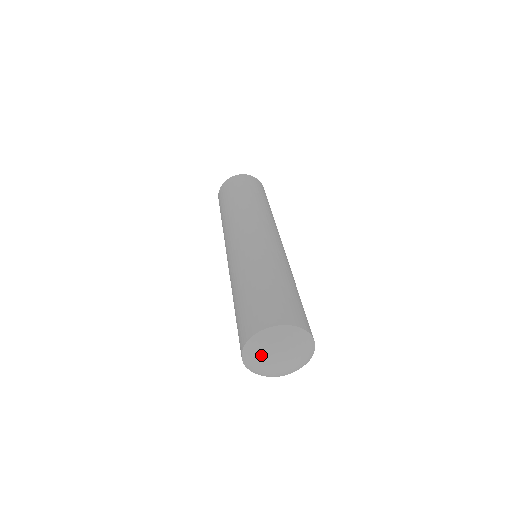
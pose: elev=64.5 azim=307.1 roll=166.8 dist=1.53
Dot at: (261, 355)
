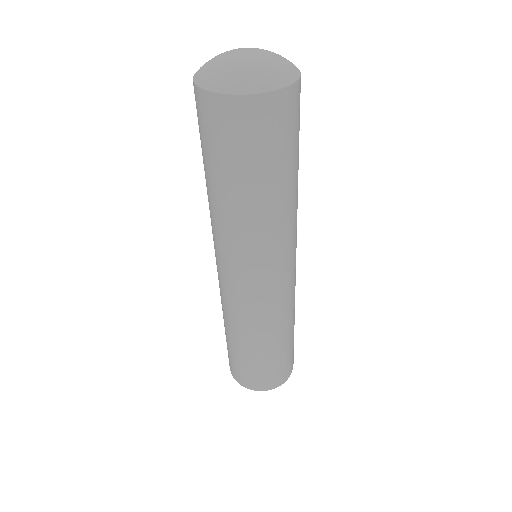
Dot at: occluded
